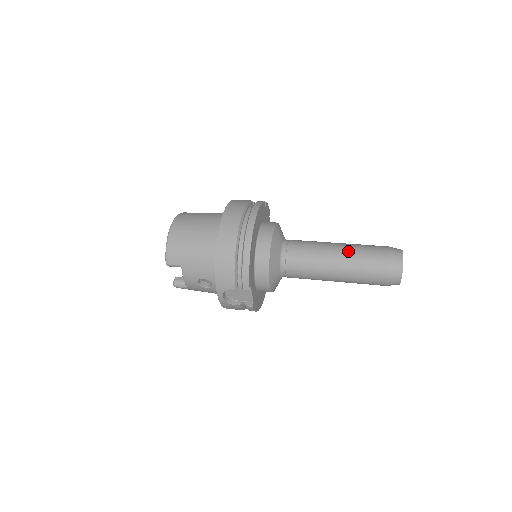
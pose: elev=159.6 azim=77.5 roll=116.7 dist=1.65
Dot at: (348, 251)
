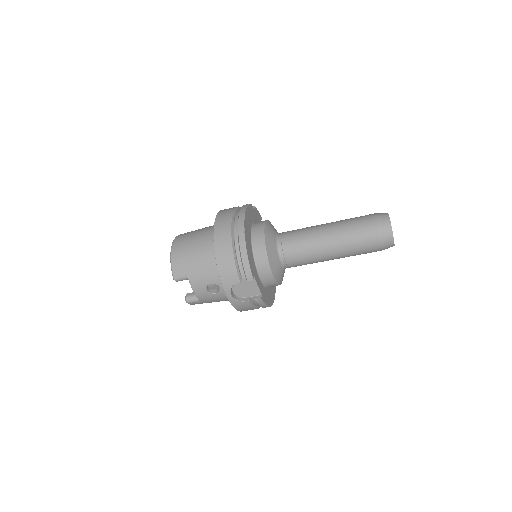
Dot at: (337, 226)
